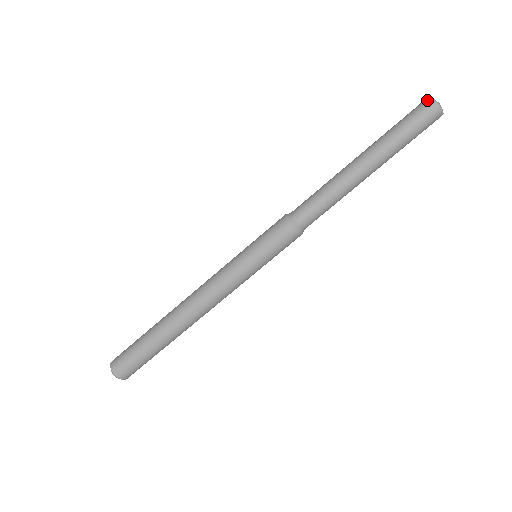
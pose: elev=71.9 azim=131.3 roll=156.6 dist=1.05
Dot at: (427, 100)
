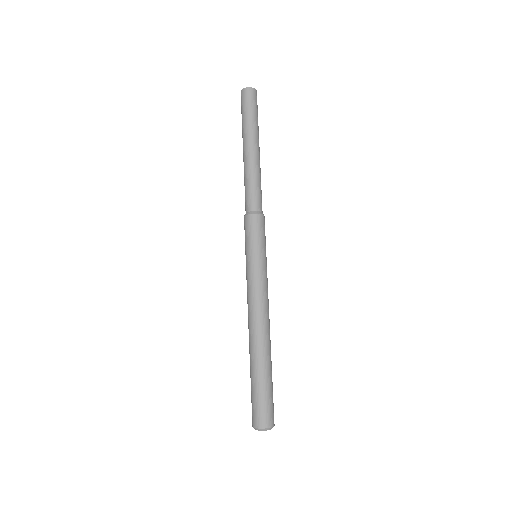
Dot at: (247, 90)
